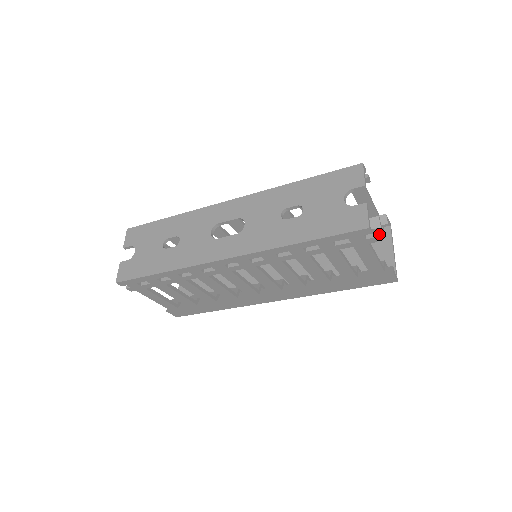
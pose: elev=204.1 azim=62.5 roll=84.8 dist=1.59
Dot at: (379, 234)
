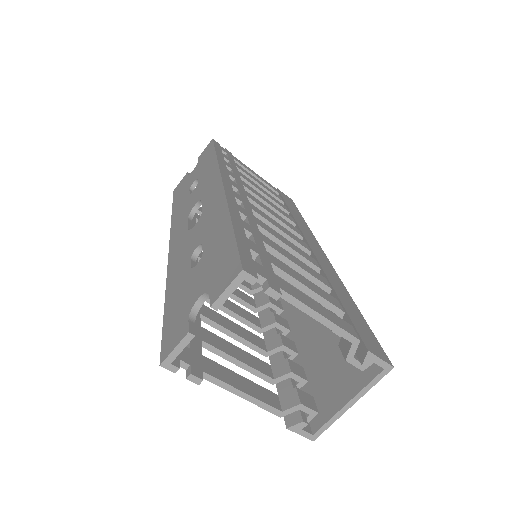
Dot at: occluded
